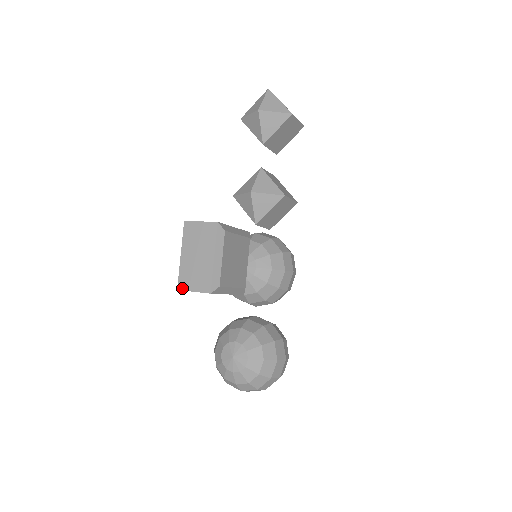
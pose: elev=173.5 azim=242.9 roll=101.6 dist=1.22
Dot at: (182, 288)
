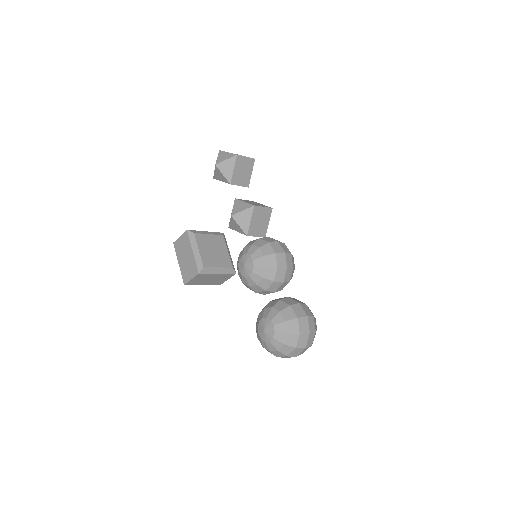
Dot at: (186, 282)
